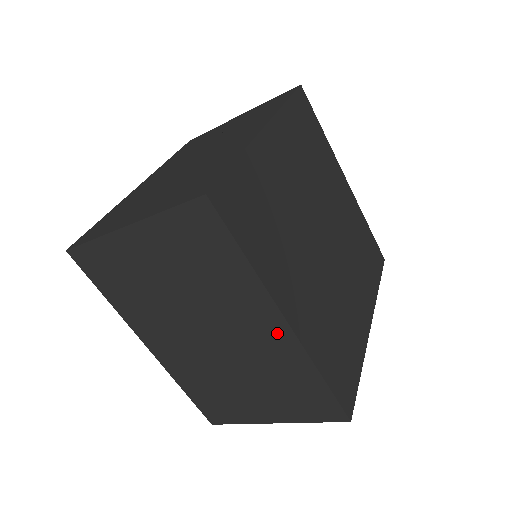
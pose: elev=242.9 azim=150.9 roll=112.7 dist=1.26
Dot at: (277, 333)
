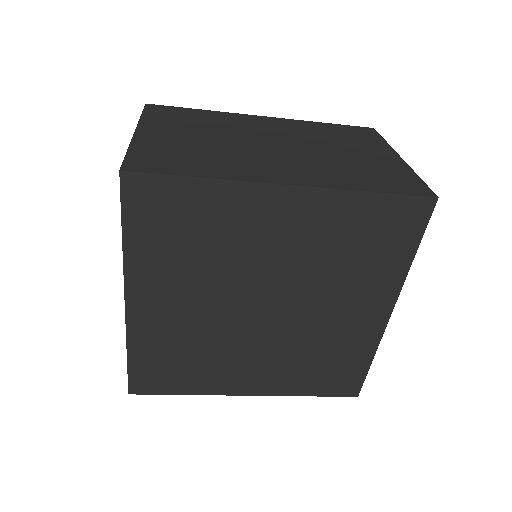
Dot at: occluded
